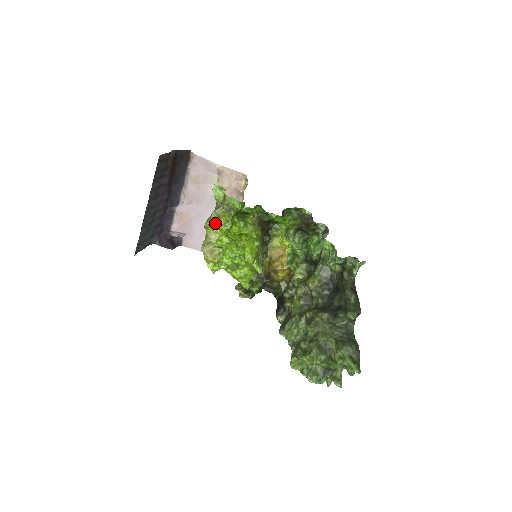
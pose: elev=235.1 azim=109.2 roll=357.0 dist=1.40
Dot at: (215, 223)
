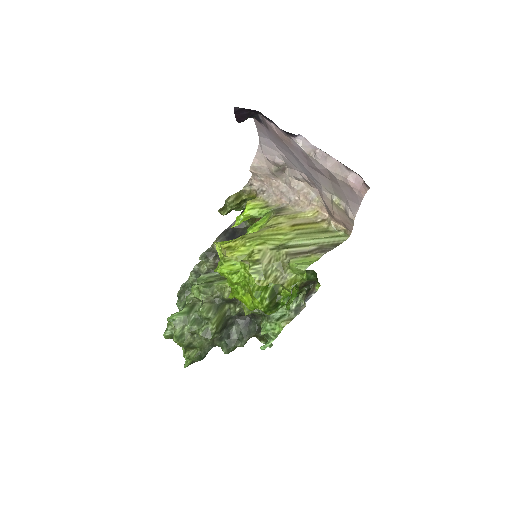
Dot at: occluded
